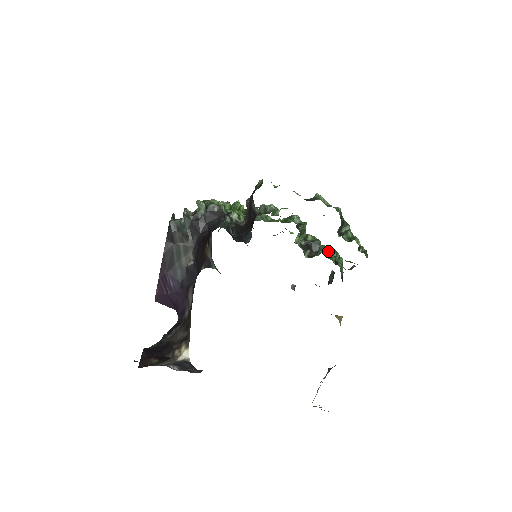
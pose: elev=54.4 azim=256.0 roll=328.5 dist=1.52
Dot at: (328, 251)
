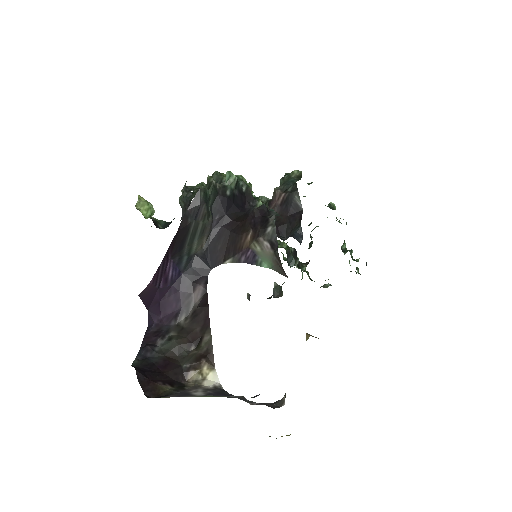
Dot at: occluded
